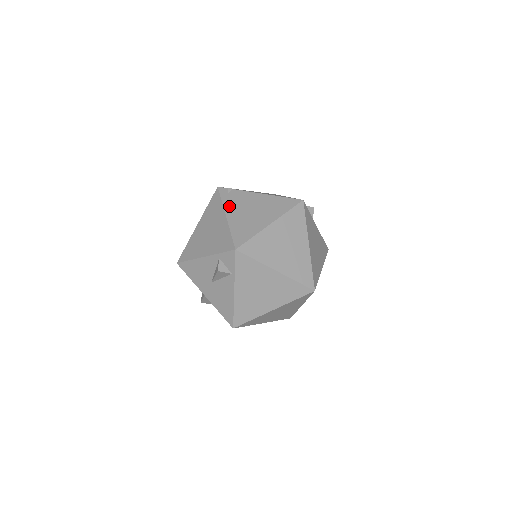
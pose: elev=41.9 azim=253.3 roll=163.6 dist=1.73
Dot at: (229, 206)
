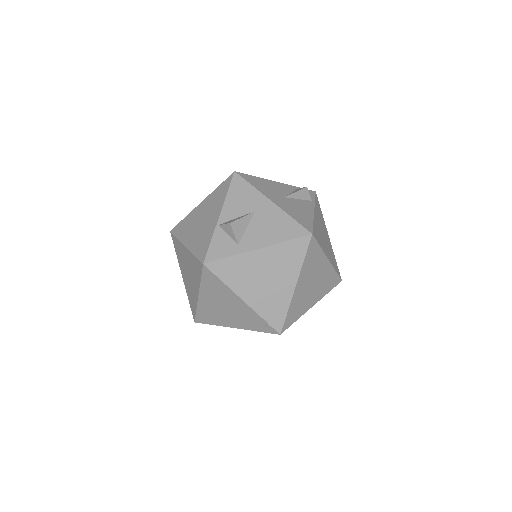
Dot at: occluded
